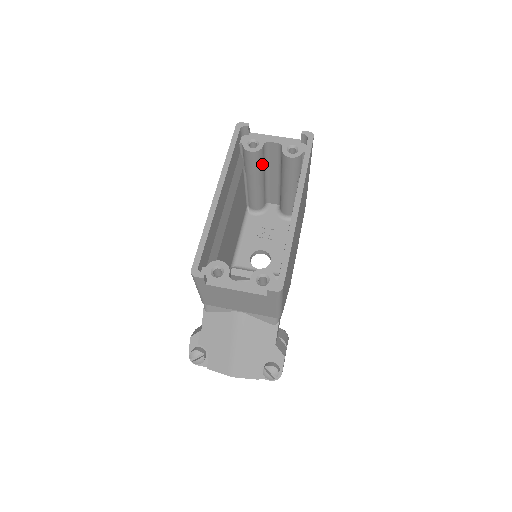
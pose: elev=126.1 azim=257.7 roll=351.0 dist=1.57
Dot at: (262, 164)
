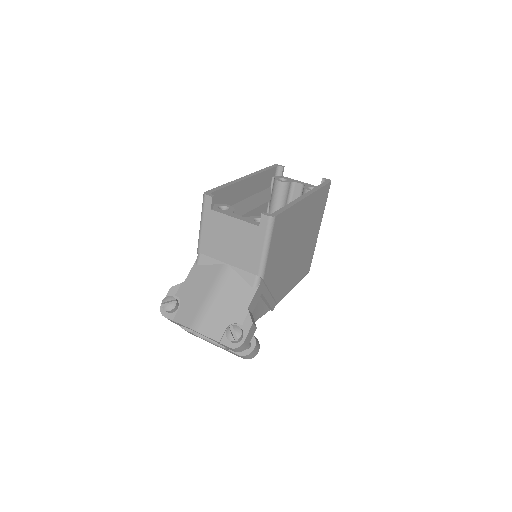
Dot at: (285, 201)
